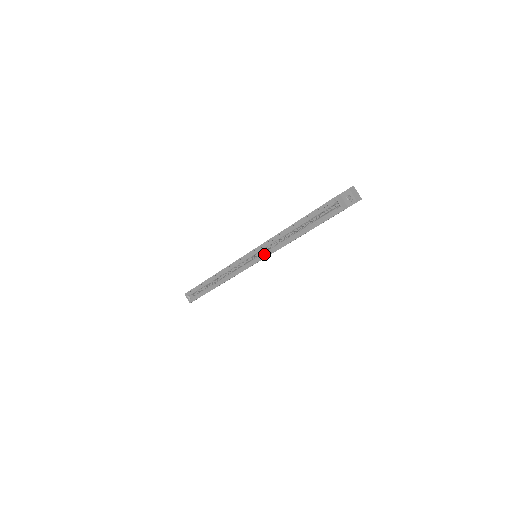
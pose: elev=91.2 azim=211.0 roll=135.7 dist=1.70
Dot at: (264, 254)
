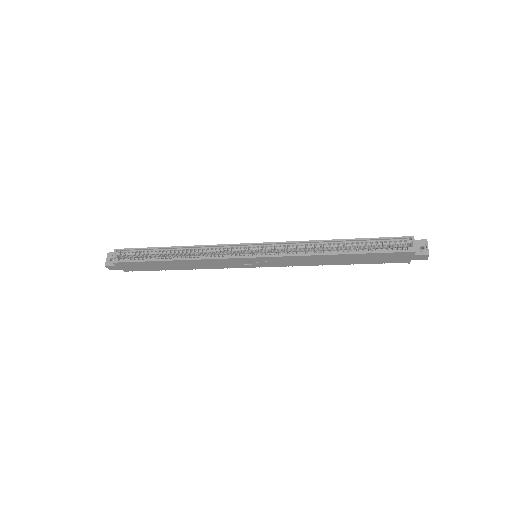
Dot at: (278, 253)
